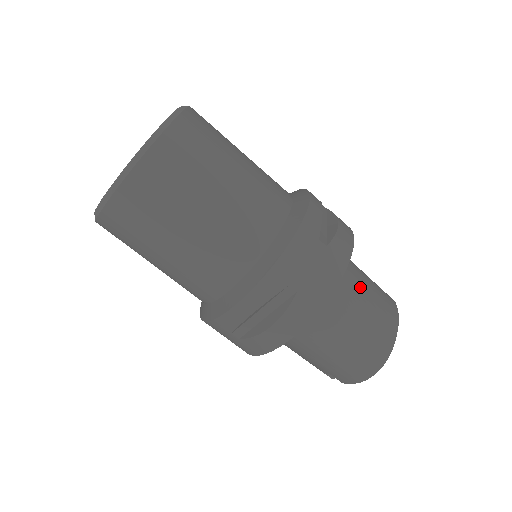
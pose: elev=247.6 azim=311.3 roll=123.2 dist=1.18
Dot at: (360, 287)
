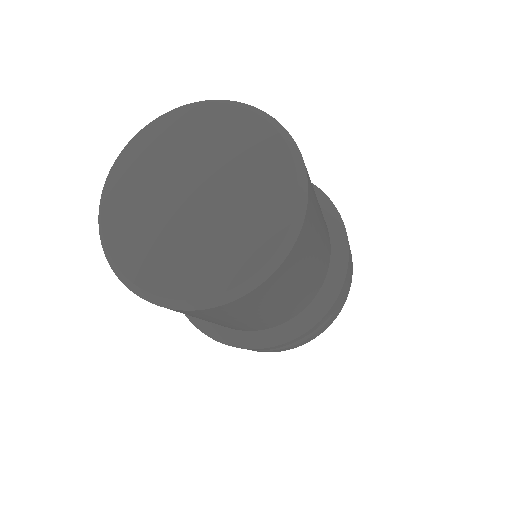
Dot at: occluded
